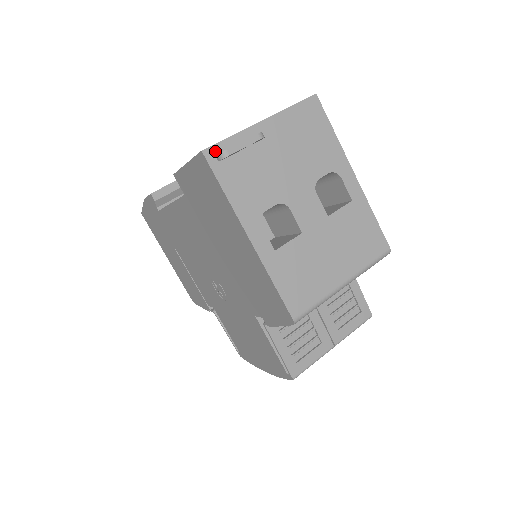
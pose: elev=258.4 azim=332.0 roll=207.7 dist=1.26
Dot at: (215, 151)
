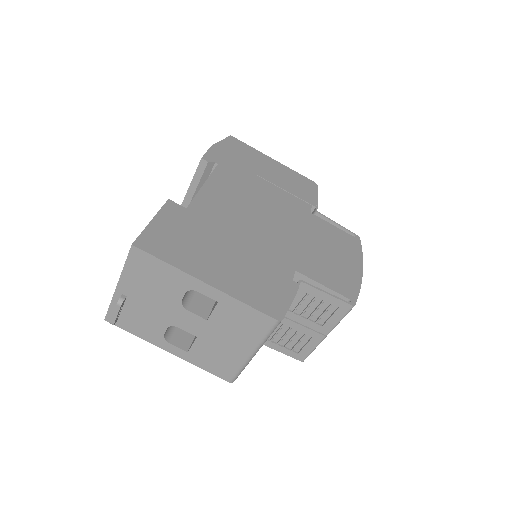
Dot at: (110, 317)
